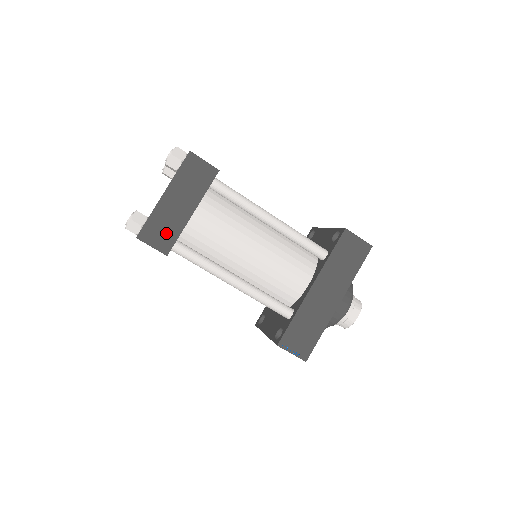
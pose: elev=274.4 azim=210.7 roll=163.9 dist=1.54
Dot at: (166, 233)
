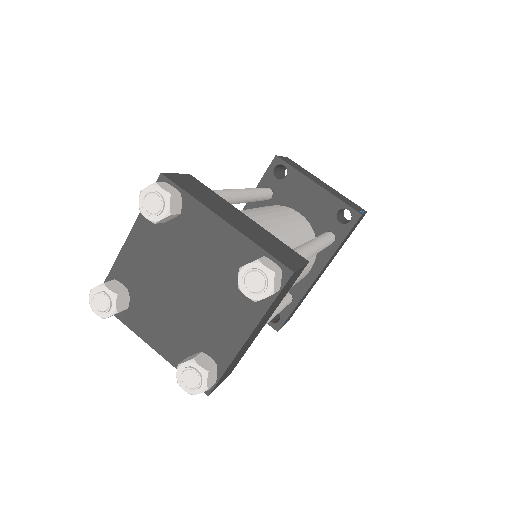
Dot at: occluded
